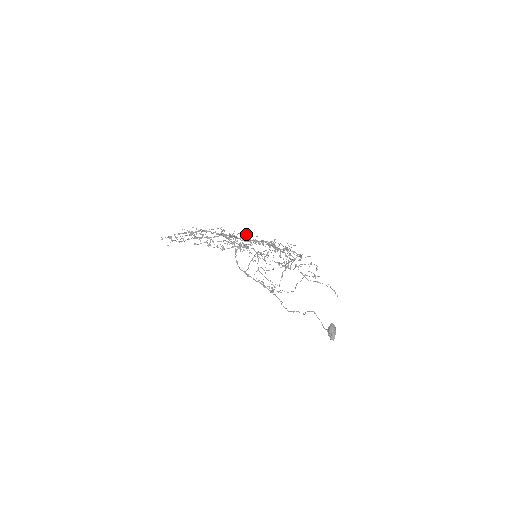
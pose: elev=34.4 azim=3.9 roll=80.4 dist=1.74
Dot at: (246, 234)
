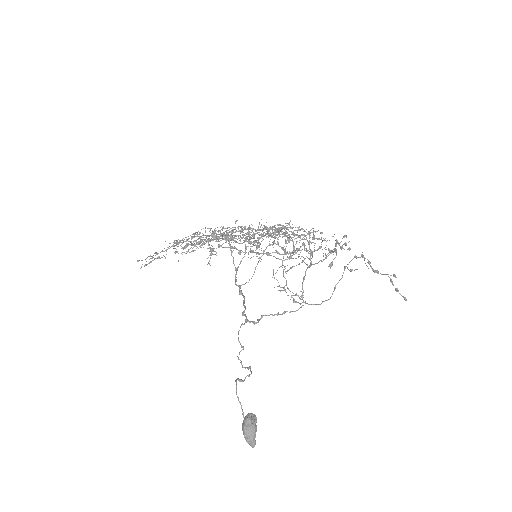
Dot at: occluded
